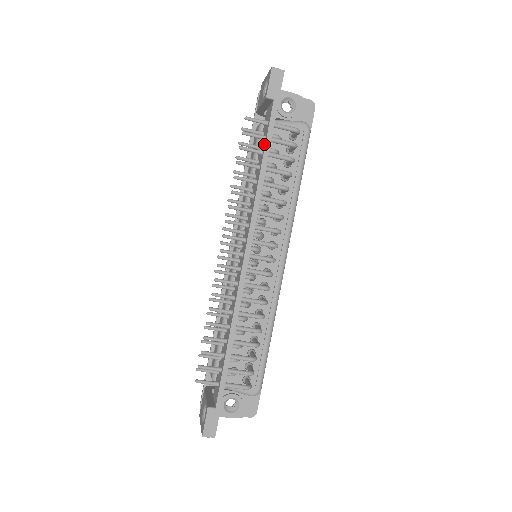
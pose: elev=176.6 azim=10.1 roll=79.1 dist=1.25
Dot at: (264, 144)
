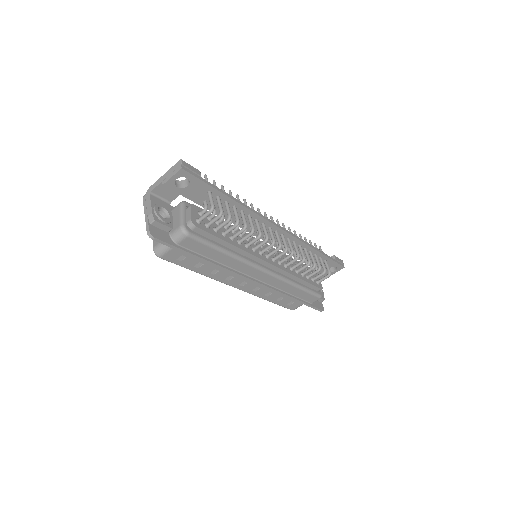
Dot at: occluded
